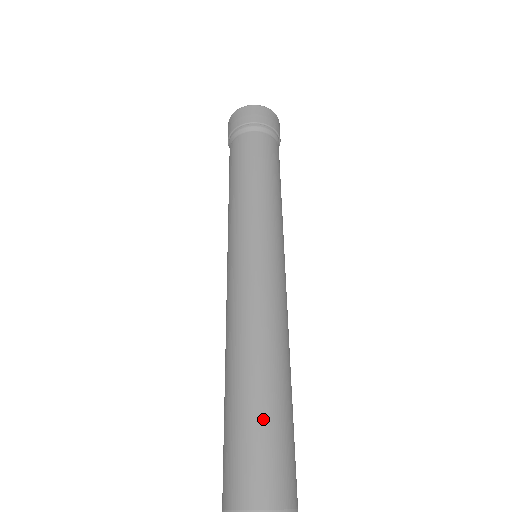
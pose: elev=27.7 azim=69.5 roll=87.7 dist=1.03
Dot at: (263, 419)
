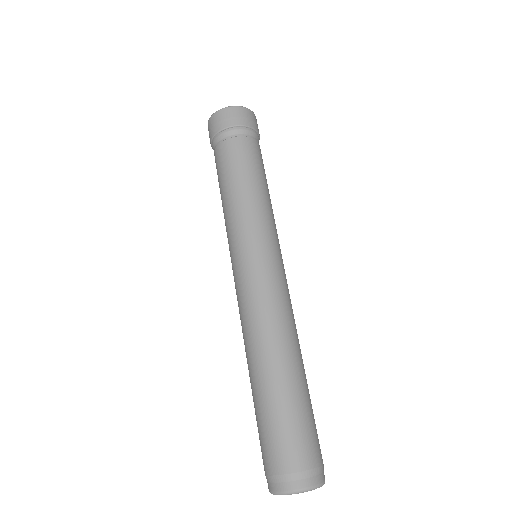
Dot at: (291, 402)
